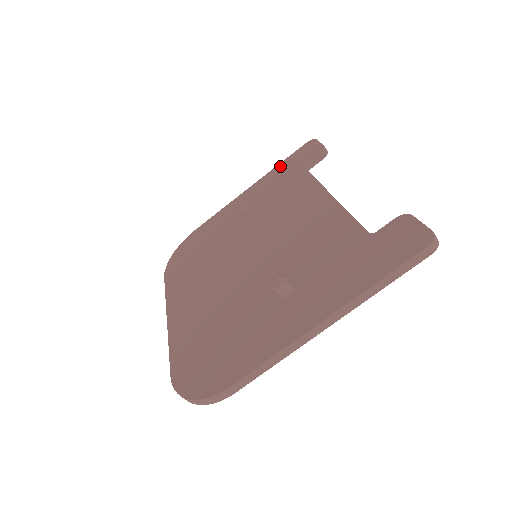
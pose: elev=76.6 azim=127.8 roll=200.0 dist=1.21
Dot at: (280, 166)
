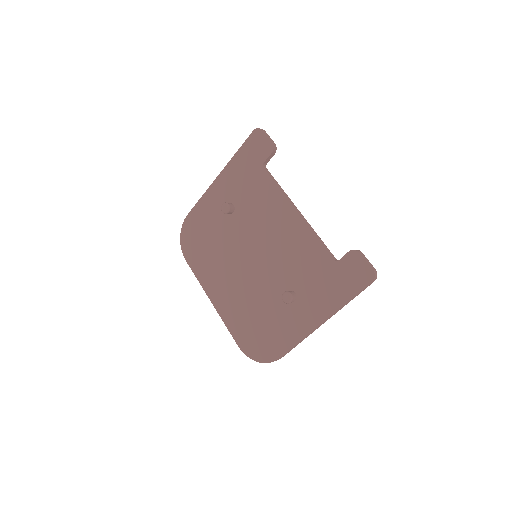
Dot at: (238, 156)
